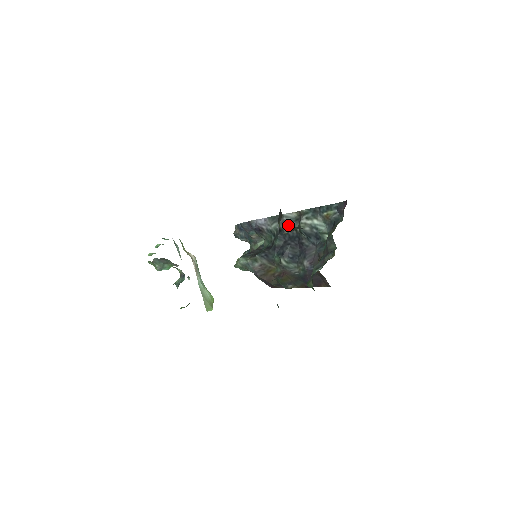
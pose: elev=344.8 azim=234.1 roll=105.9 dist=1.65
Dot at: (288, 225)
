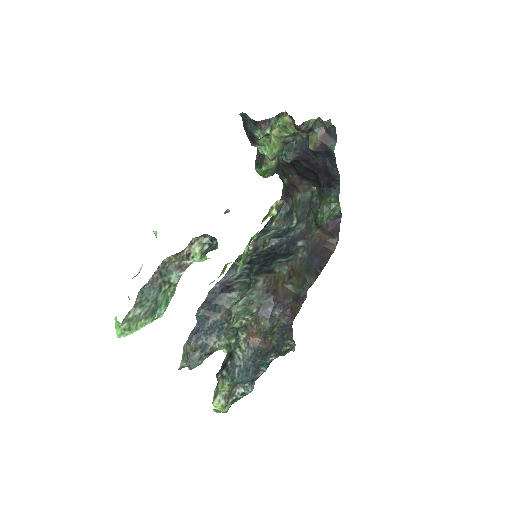
Dot at: (252, 254)
